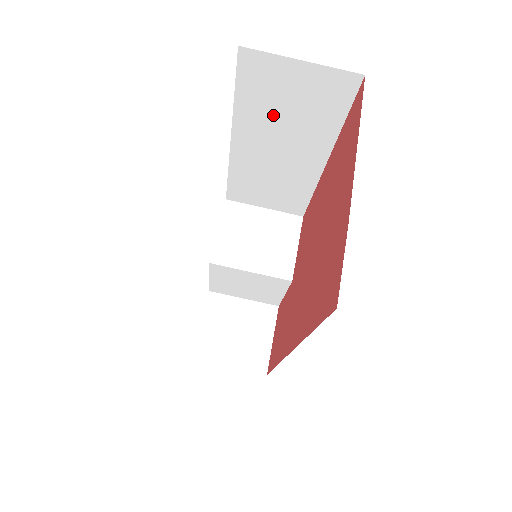
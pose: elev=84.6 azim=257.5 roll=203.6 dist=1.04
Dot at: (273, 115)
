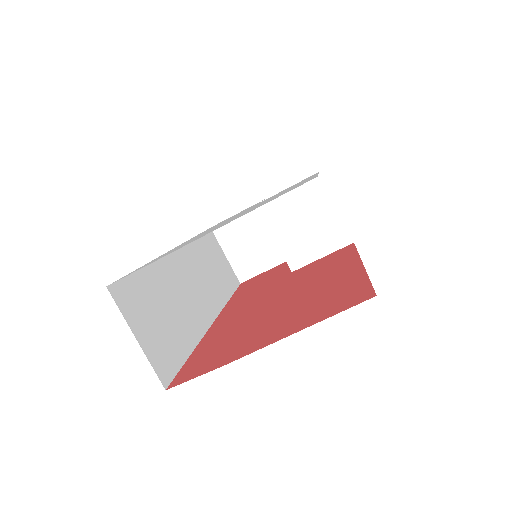
Dot at: occluded
